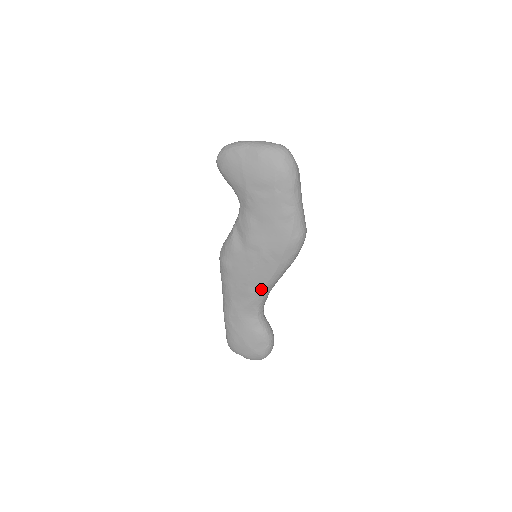
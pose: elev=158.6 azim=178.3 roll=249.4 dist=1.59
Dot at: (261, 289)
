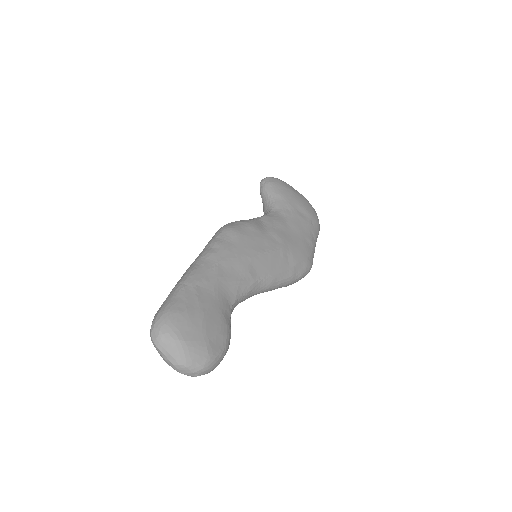
Dot at: (259, 277)
